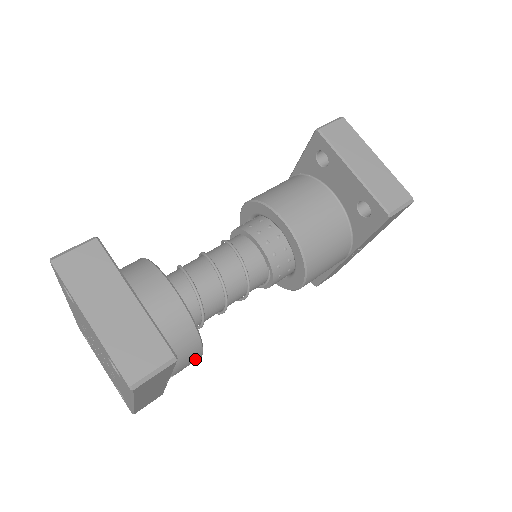
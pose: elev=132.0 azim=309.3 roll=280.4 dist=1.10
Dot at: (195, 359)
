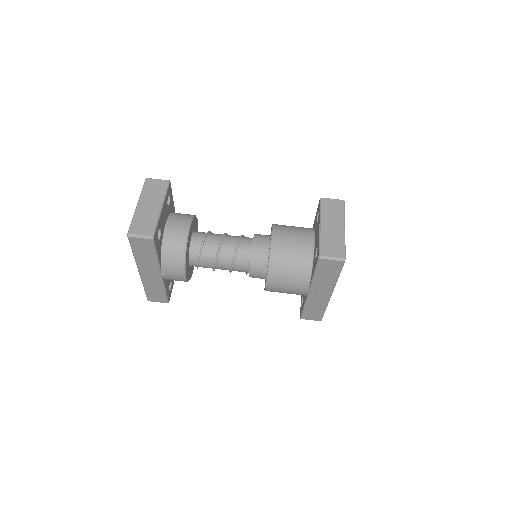
Dot at: (180, 274)
